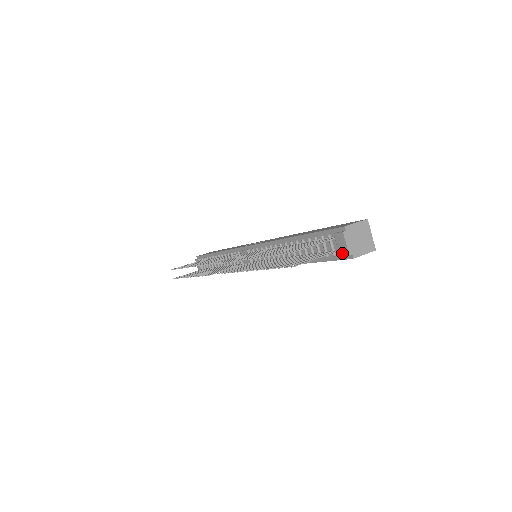
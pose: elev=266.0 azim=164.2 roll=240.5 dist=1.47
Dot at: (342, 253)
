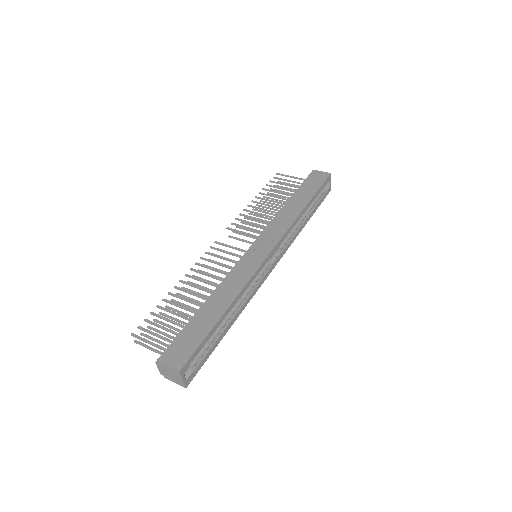
Dot at: occluded
